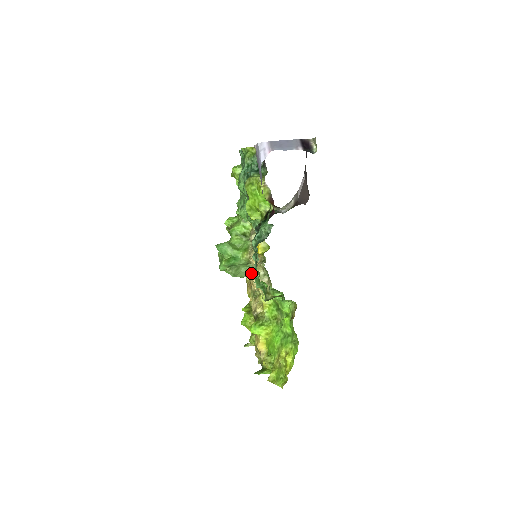
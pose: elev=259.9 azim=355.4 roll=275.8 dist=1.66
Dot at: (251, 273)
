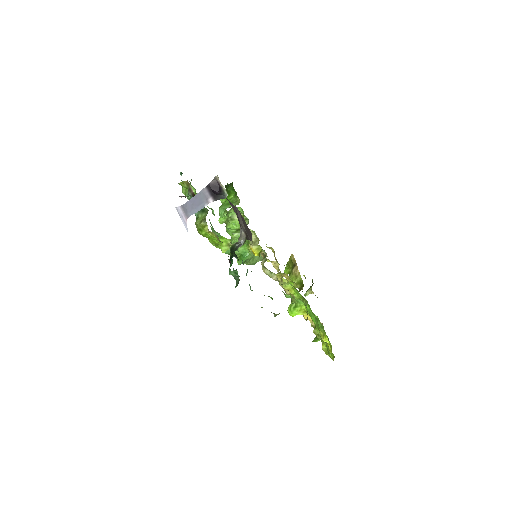
Dot at: occluded
